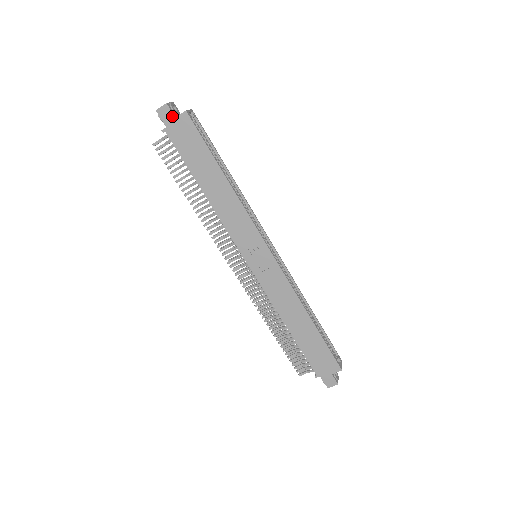
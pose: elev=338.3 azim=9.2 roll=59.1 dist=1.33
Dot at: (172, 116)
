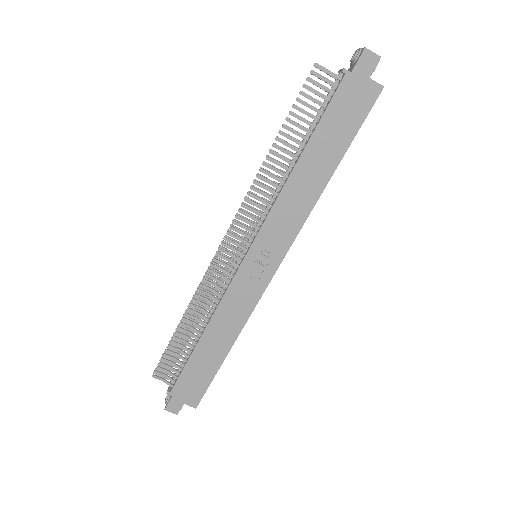
Dot at: (369, 72)
